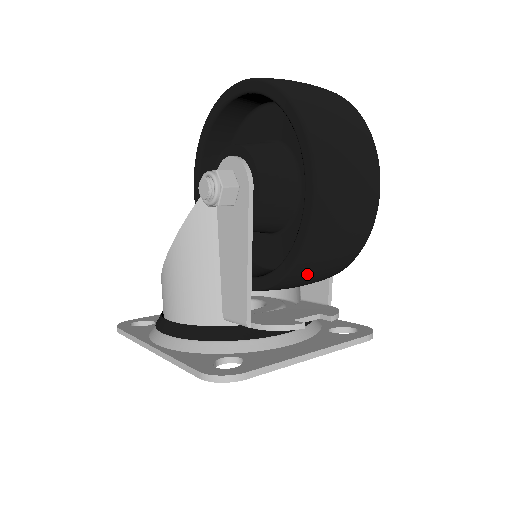
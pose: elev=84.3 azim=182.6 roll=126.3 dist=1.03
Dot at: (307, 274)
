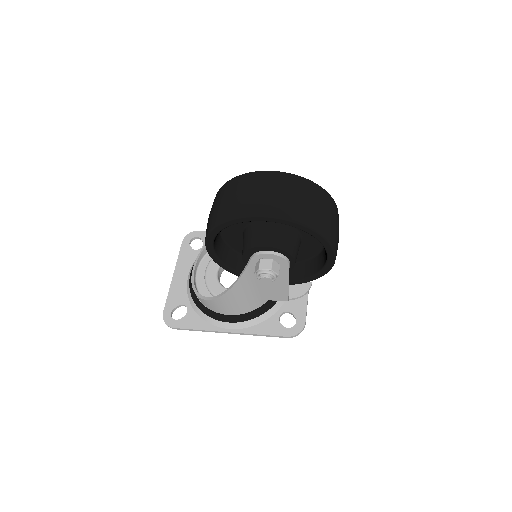
Dot at: occluded
